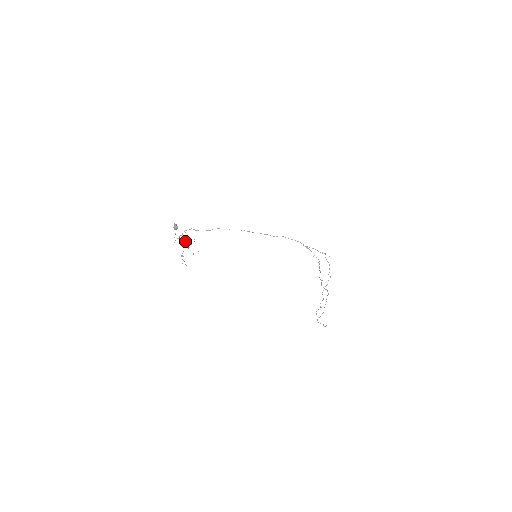
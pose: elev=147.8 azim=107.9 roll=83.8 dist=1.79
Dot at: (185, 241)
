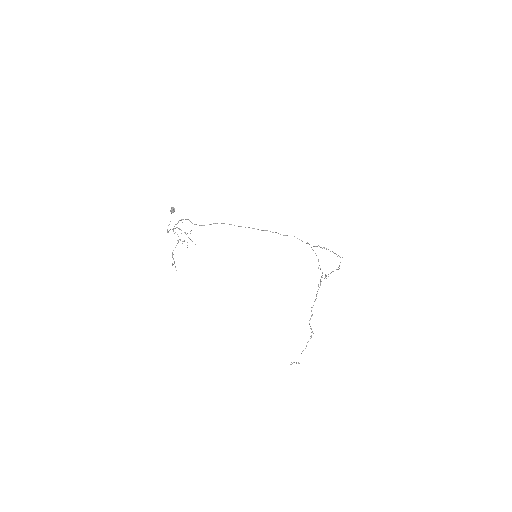
Dot at: occluded
